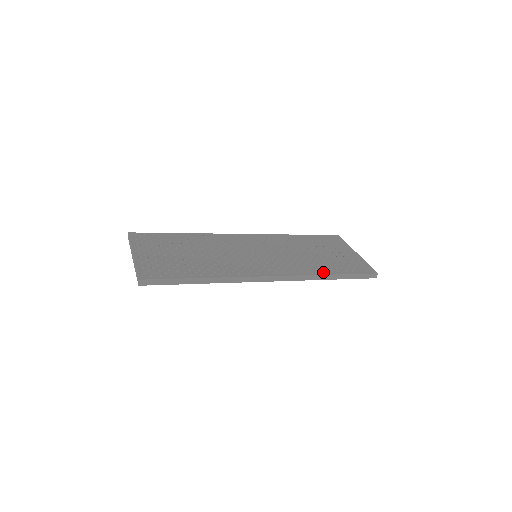
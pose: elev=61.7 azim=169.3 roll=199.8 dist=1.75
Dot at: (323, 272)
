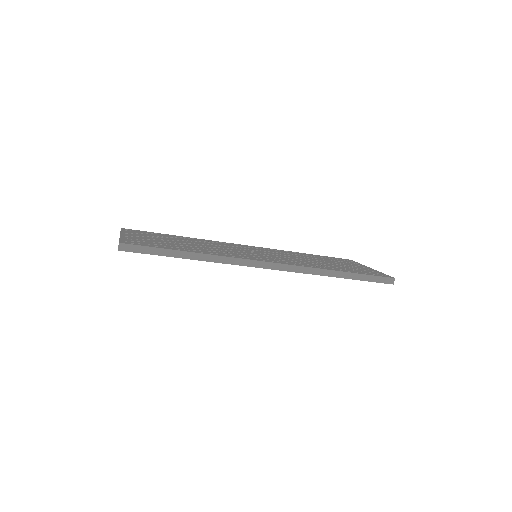
Dot at: occluded
